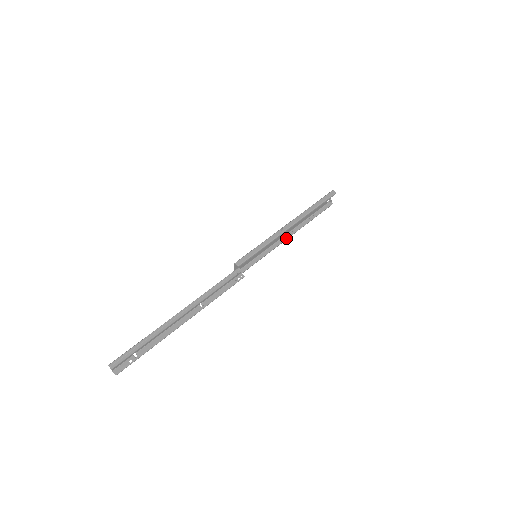
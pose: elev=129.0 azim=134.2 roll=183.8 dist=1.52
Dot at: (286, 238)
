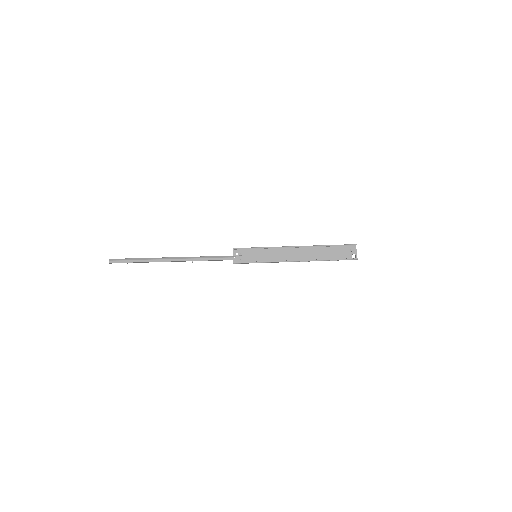
Dot at: (294, 261)
